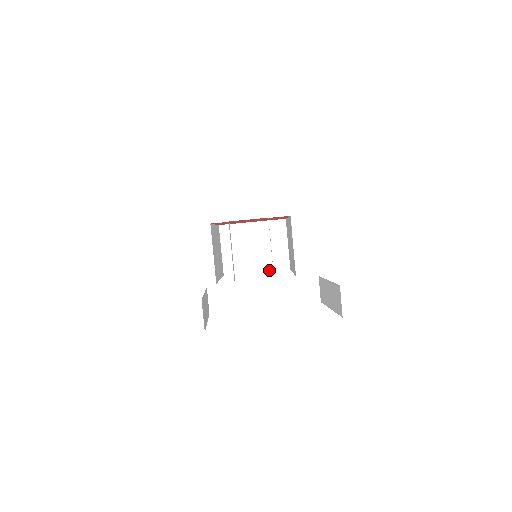
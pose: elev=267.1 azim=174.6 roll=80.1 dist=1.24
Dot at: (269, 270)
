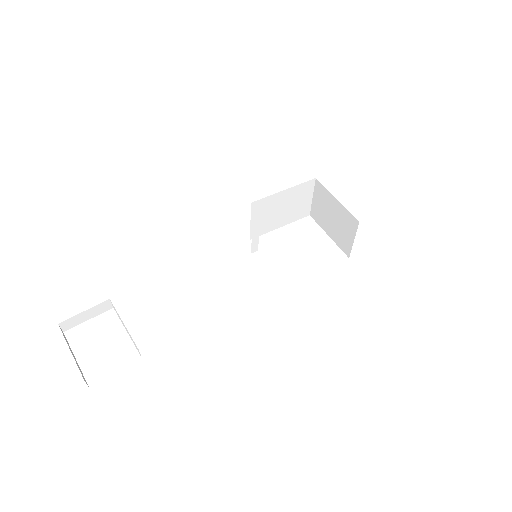
Dot at: (336, 243)
